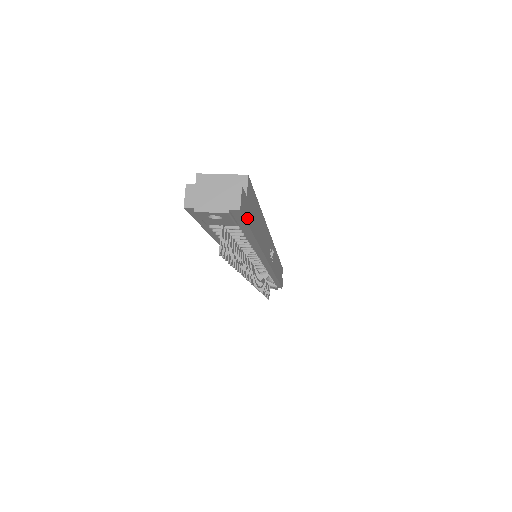
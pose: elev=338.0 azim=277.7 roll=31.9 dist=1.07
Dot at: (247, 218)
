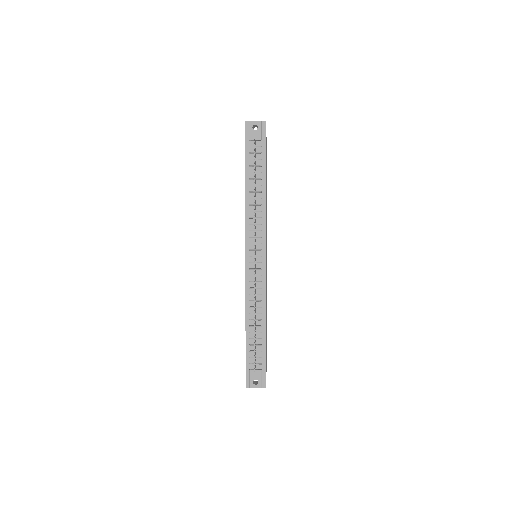
Dot at: (265, 140)
